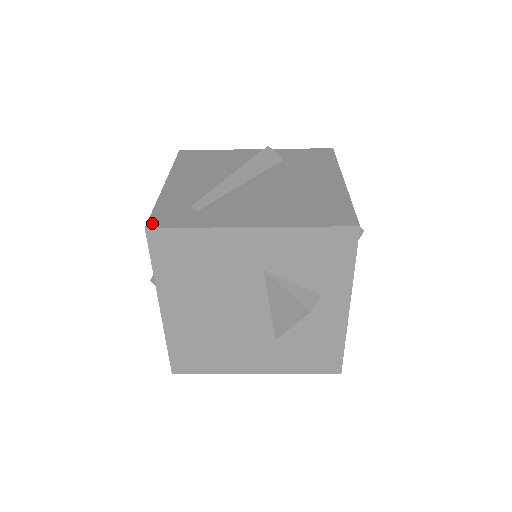
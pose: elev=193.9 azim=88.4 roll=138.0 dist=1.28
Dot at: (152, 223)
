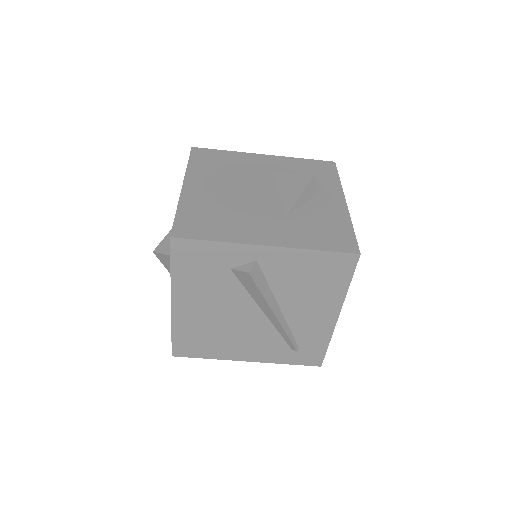
Dot at: occluded
